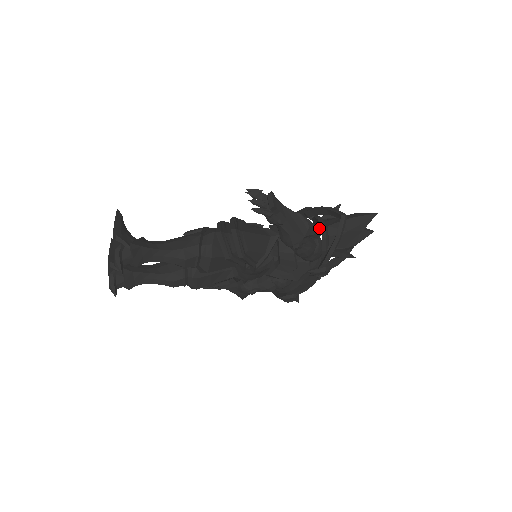
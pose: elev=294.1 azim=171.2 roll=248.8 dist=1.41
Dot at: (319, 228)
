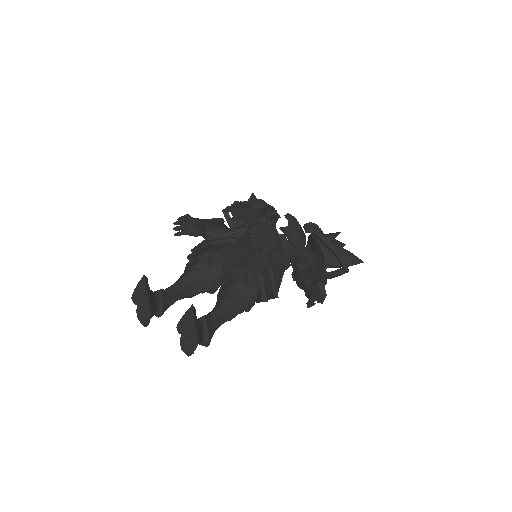
Dot at: (317, 250)
